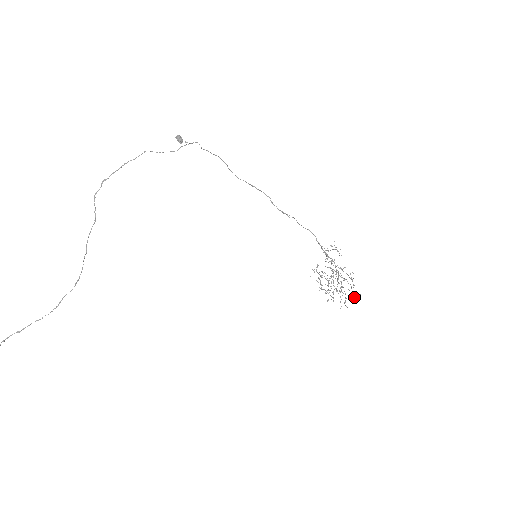
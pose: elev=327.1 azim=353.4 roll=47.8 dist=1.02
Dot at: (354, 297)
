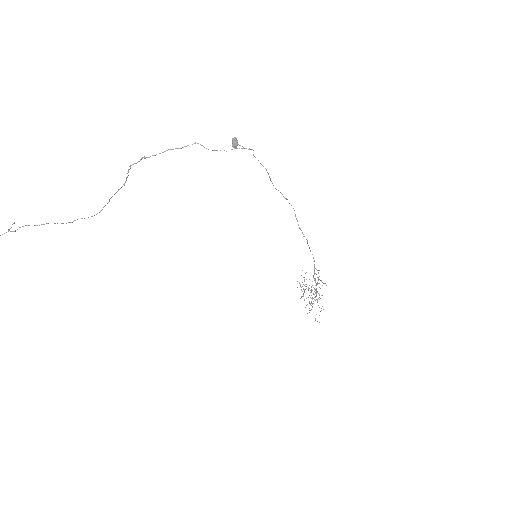
Dot at: occluded
